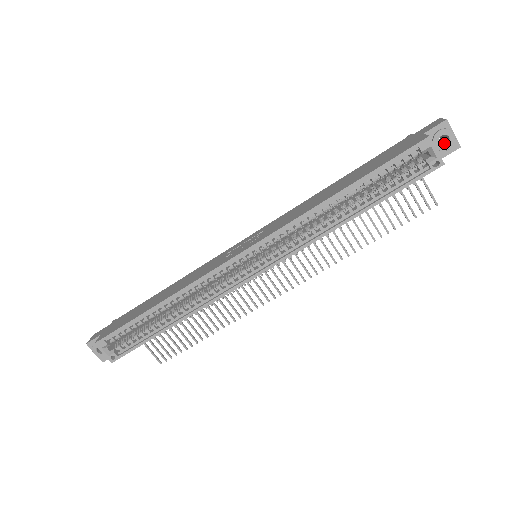
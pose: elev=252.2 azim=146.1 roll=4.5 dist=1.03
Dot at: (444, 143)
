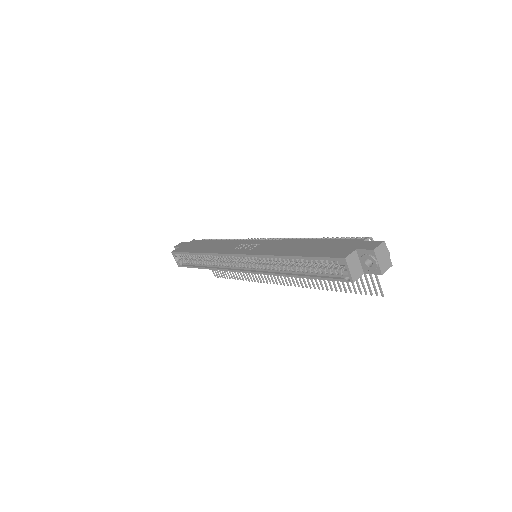
Dot at: occluded
